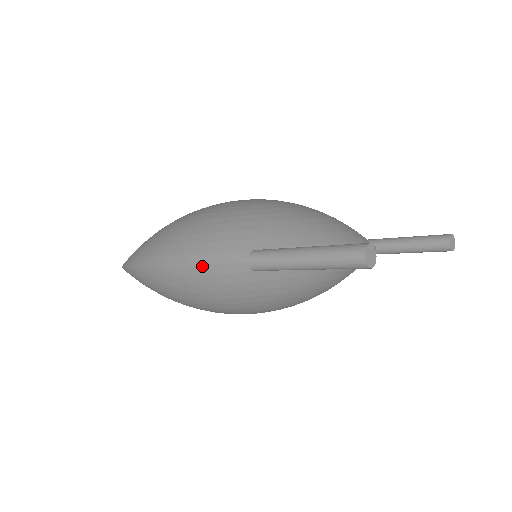
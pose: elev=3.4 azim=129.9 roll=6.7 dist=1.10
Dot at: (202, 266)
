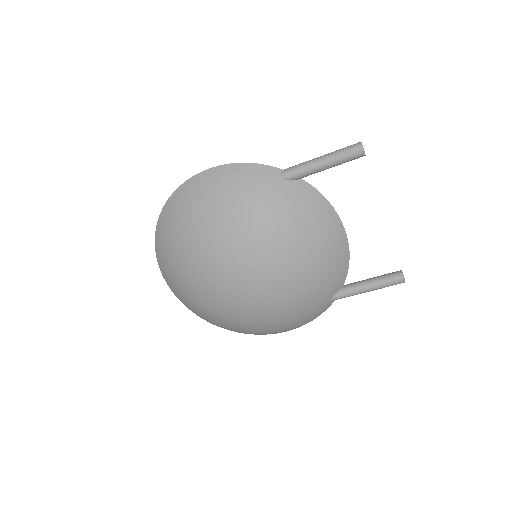
Dot at: (250, 164)
